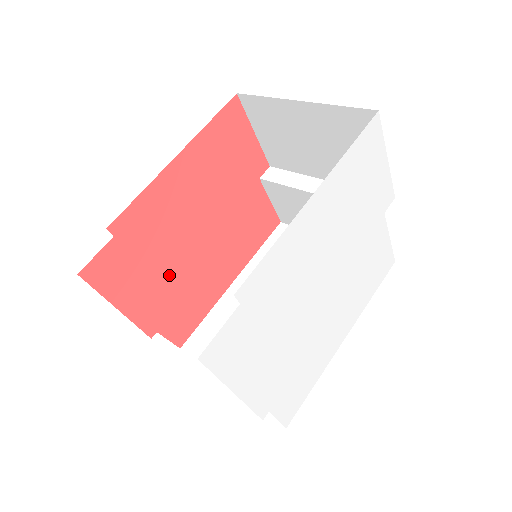
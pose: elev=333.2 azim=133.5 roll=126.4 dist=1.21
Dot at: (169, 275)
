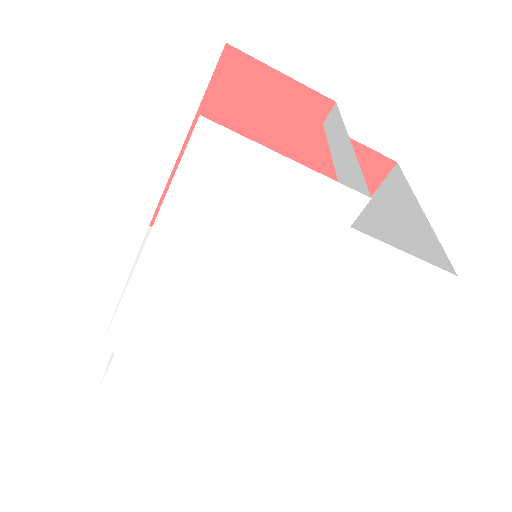
Dot at: occluded
